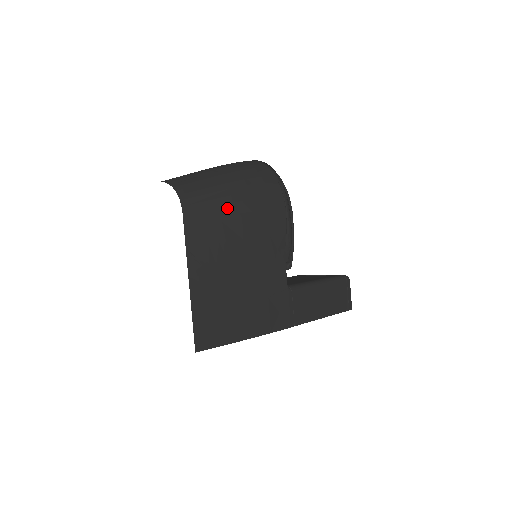
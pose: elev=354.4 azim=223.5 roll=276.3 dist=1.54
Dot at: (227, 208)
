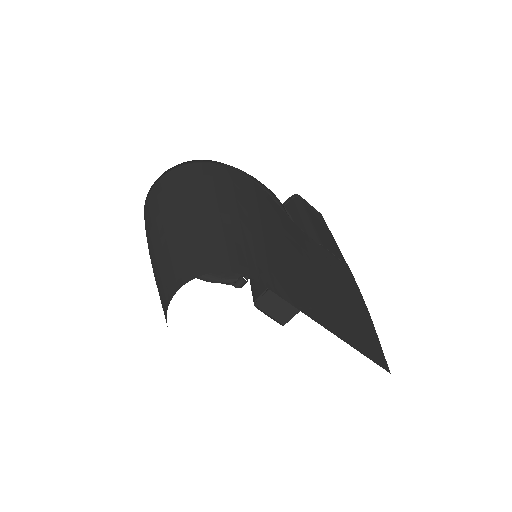
Dot at: (255, 232)
